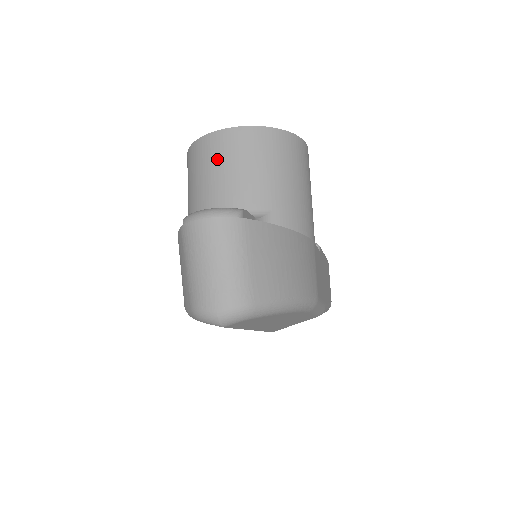
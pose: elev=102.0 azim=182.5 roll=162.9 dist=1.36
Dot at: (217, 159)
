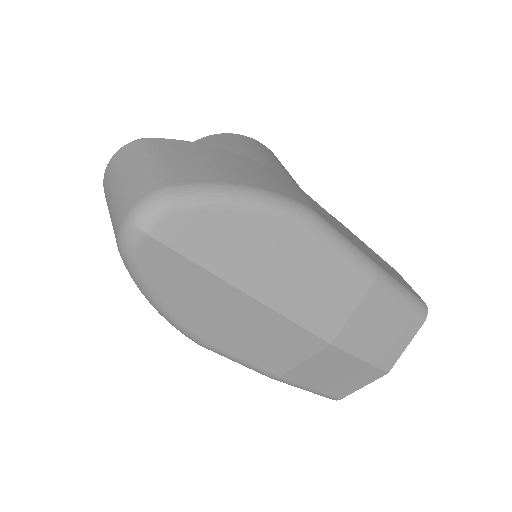
Dot at: occluded
